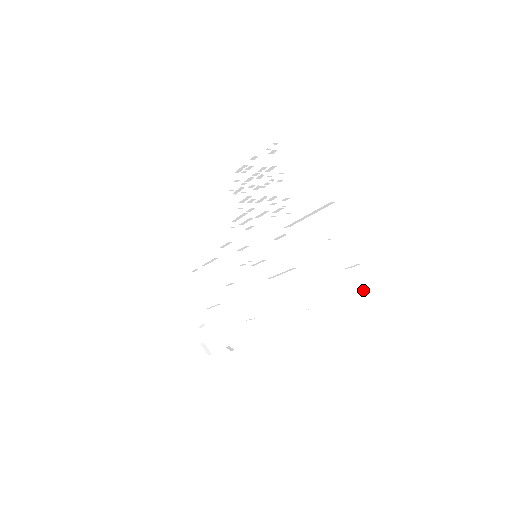
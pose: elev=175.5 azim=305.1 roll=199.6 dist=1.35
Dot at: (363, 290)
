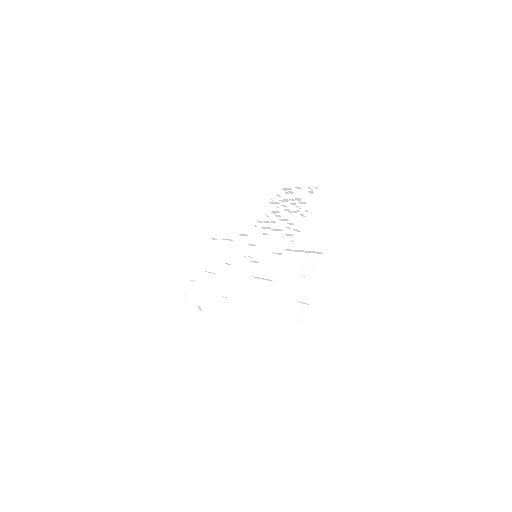
Dot at: (300, 323)
